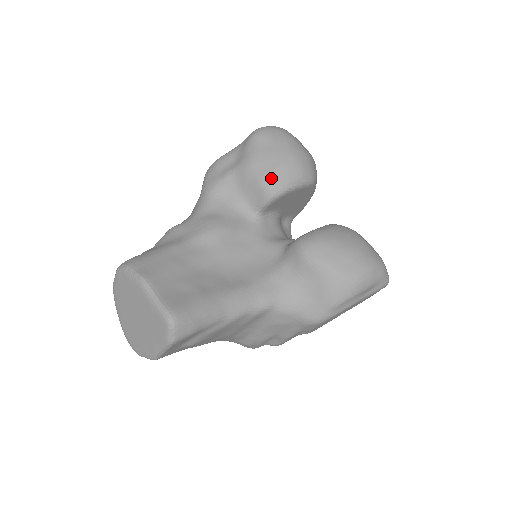
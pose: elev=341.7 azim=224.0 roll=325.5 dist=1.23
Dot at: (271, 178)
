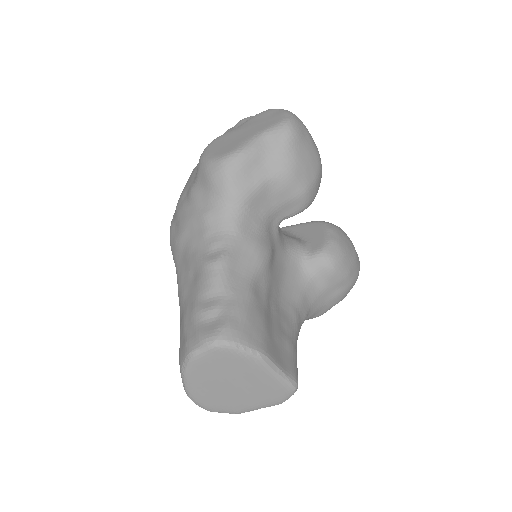
Dot at: (309, 192)
